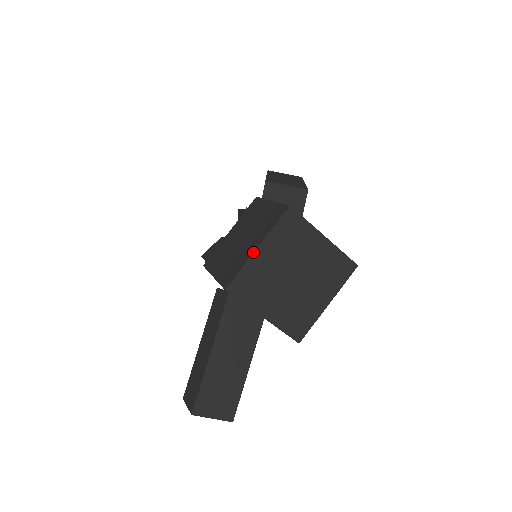
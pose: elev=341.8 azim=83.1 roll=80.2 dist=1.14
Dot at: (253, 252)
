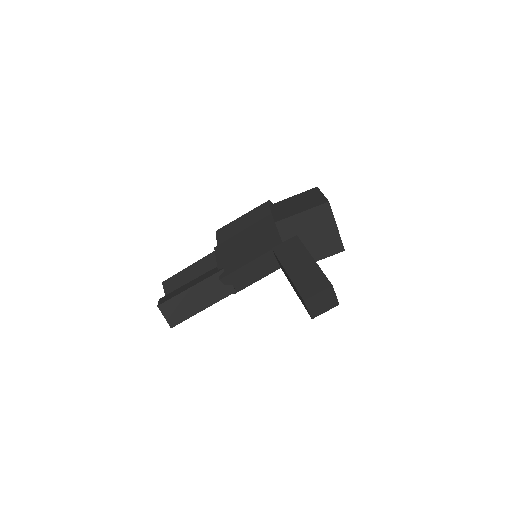
Dot at: (323, 194)
